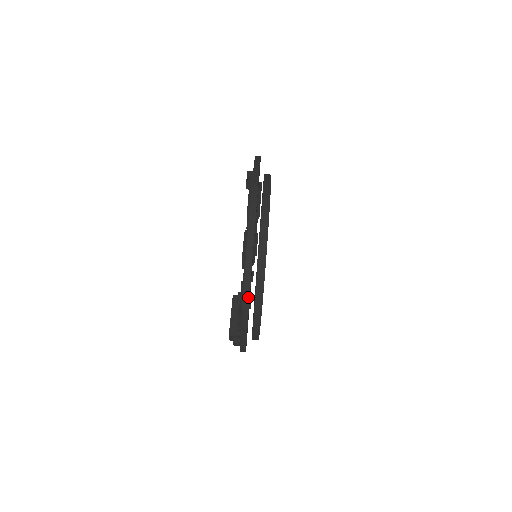
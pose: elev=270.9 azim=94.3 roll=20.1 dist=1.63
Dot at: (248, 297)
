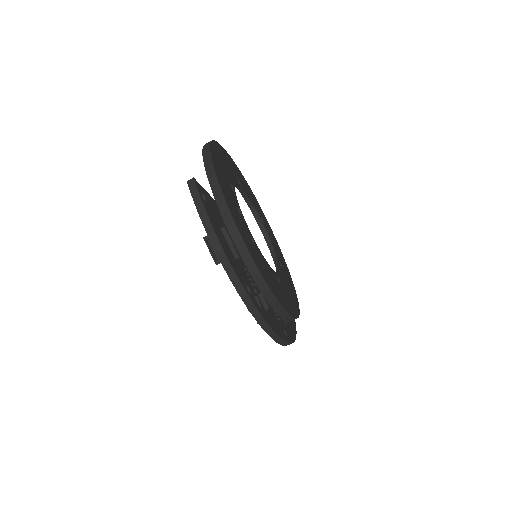
Dot at: (288, 344)
